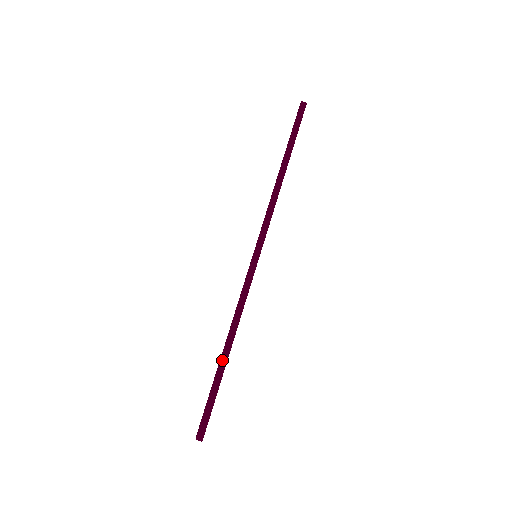
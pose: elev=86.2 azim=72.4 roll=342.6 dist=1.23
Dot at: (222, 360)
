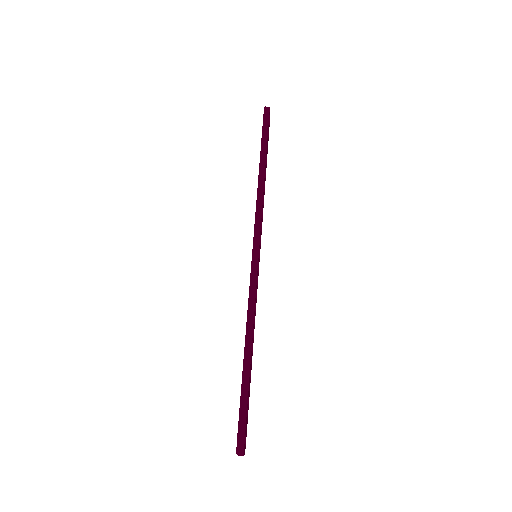
Dot at: (245, 364)
